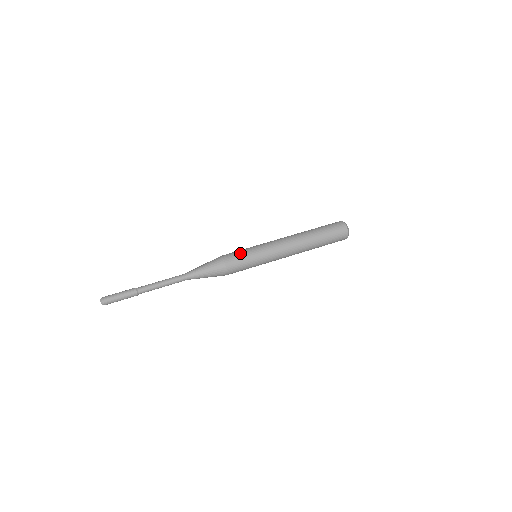
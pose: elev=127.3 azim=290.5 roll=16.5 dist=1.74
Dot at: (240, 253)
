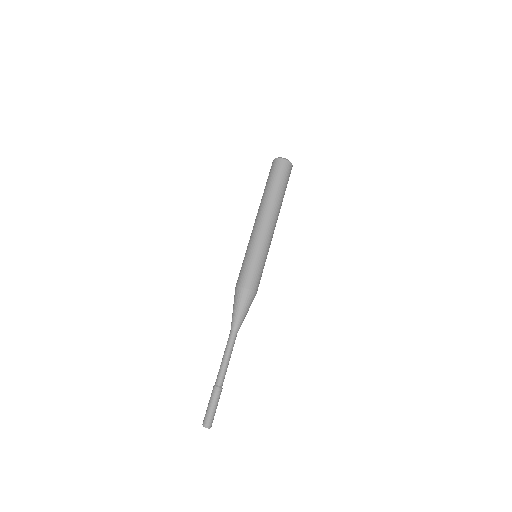
Dot at: (242, 268)
